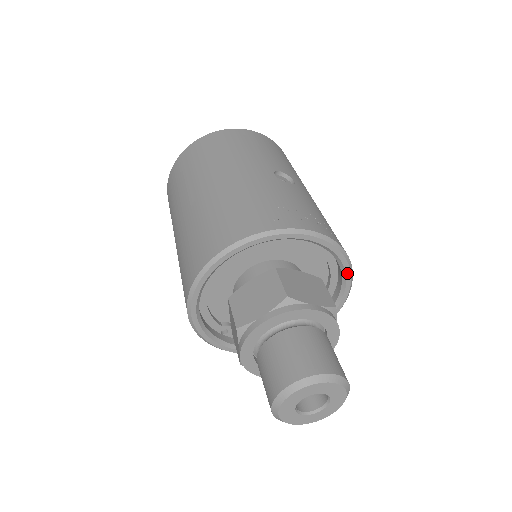
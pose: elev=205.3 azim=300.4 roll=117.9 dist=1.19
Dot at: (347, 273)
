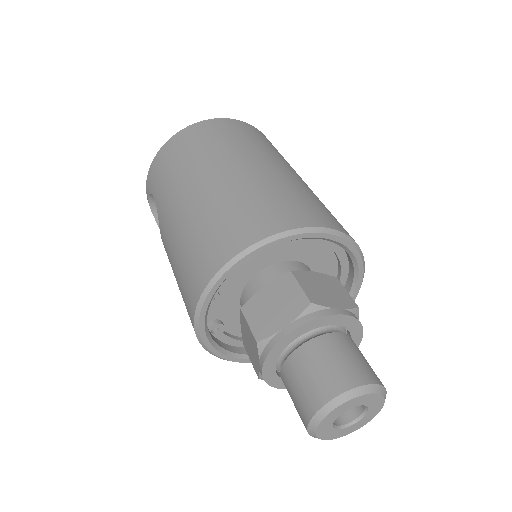
Dot at: occluded
